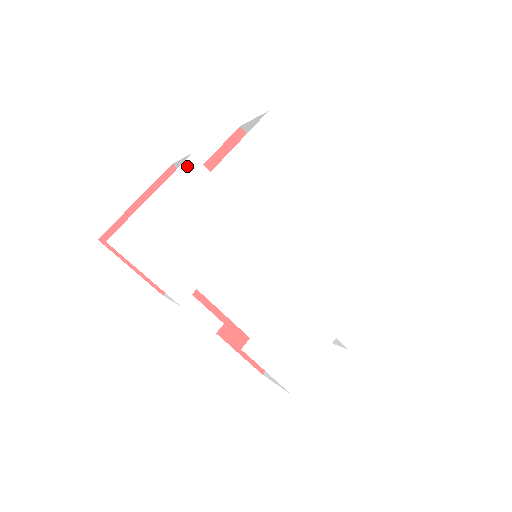
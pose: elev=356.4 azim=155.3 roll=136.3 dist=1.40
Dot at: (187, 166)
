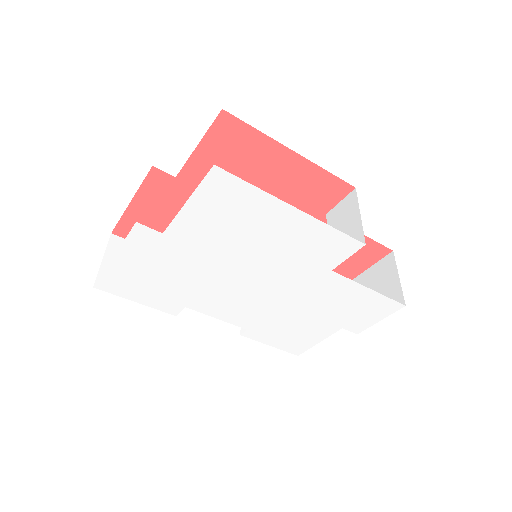
Dot at: (136, 232)
